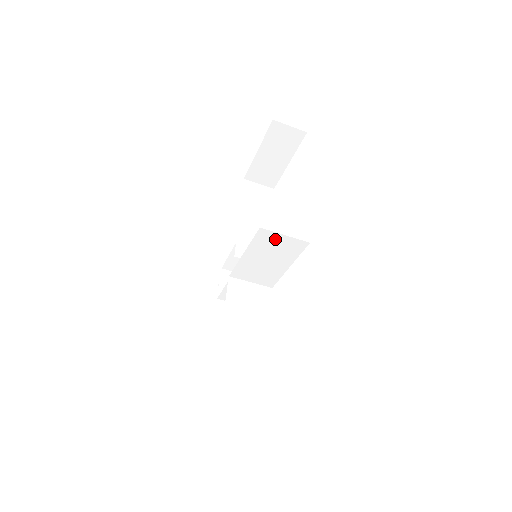
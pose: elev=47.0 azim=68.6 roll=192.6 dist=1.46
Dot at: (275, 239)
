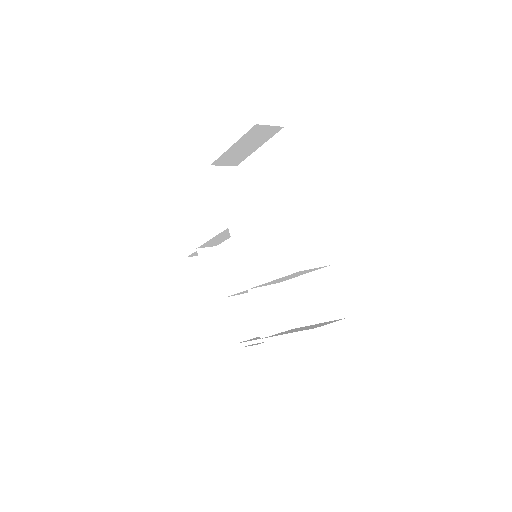
Dot at: occluded
